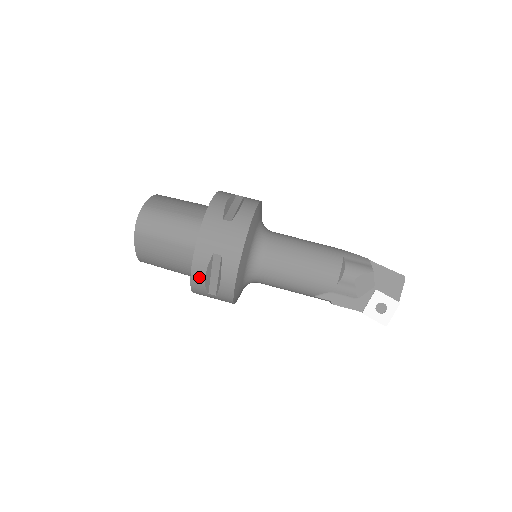
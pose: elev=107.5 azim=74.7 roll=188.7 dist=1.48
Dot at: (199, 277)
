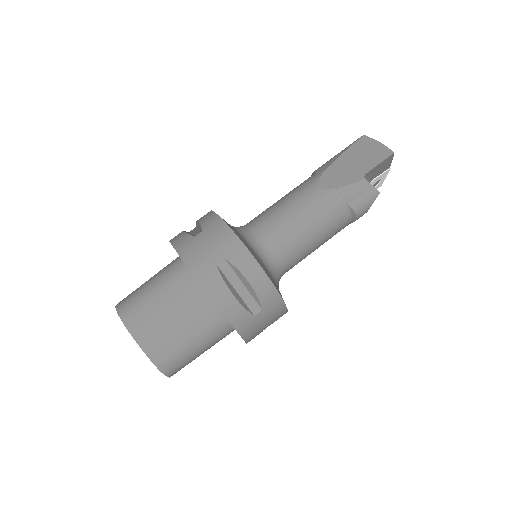
Dot at: occluded
